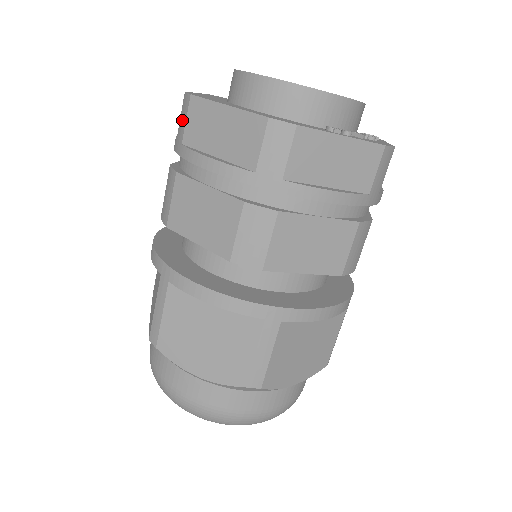
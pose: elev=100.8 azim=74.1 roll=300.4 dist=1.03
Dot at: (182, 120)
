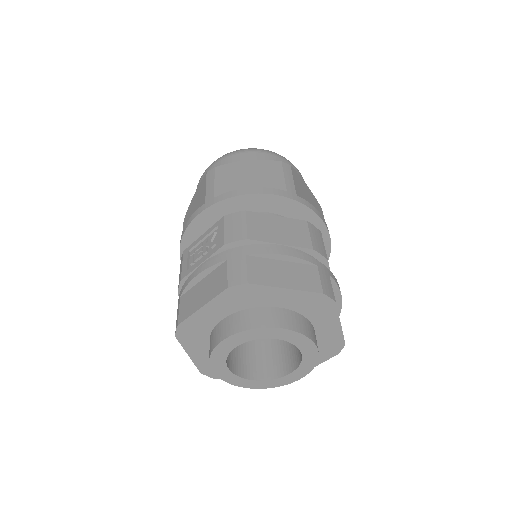
Dot at: (177, 316)
